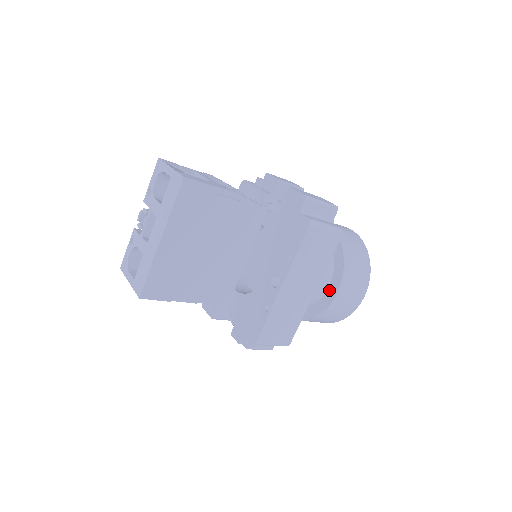
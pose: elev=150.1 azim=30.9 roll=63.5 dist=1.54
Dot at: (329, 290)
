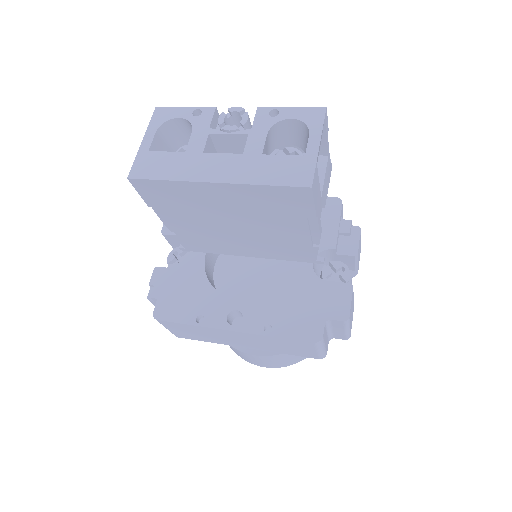
Dot at: occluded
